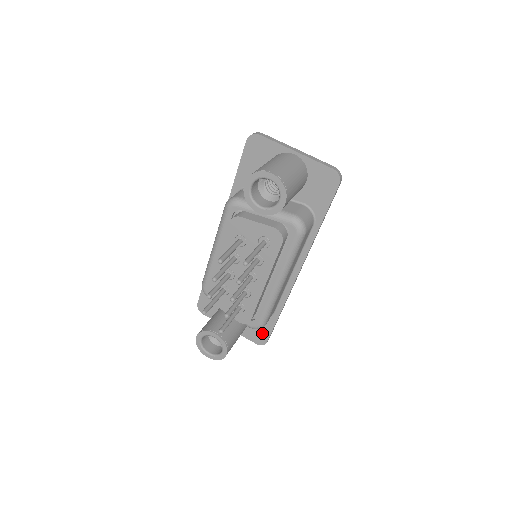
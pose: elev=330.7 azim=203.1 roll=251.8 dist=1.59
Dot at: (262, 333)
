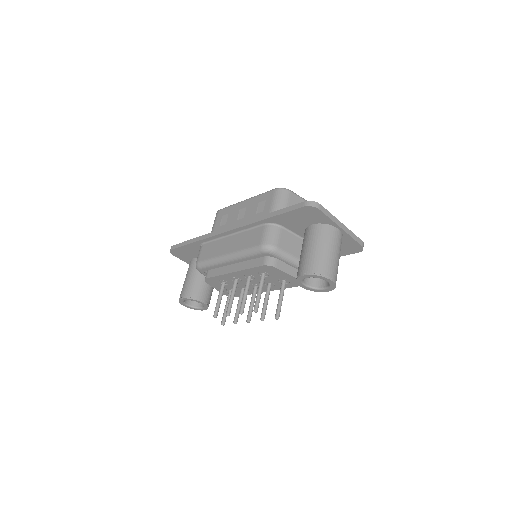
Dot at: occluded
